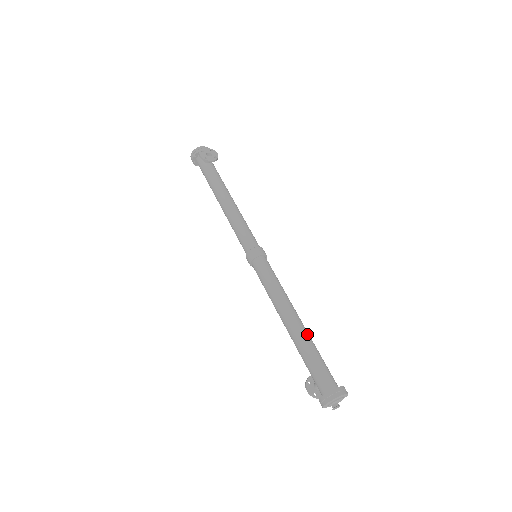
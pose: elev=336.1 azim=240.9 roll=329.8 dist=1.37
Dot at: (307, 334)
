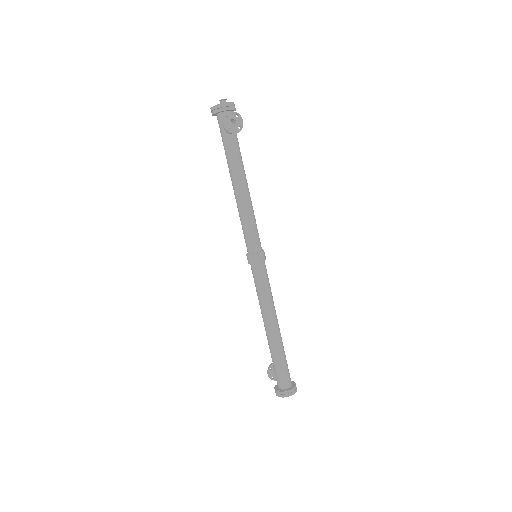
Dot at: (281, 342)
